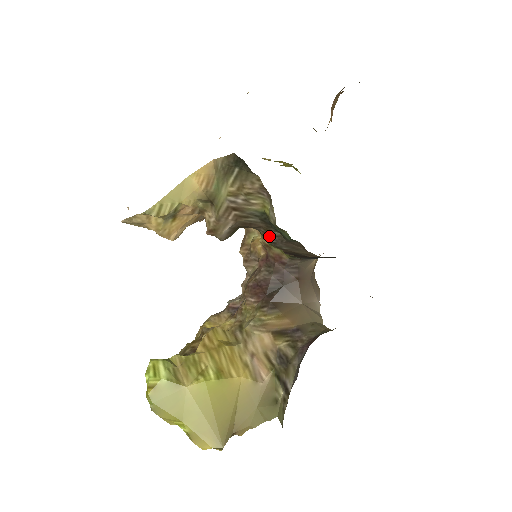
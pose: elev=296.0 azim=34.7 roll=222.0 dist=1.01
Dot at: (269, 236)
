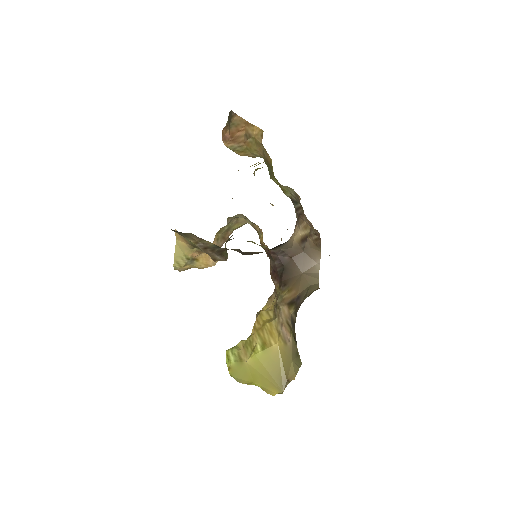
Dot at: (237, 251)
